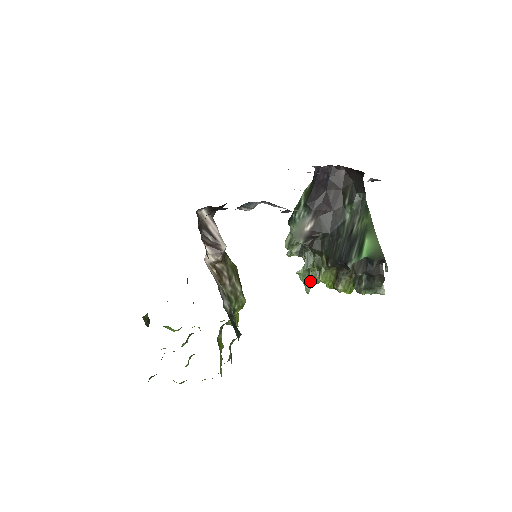
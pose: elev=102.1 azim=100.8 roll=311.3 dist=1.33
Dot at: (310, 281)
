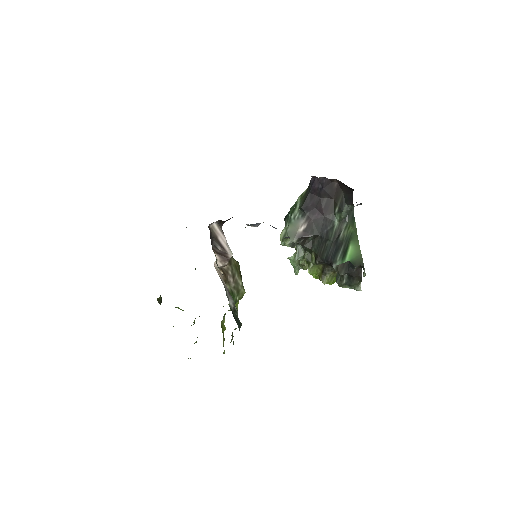
Dot at: occluded
